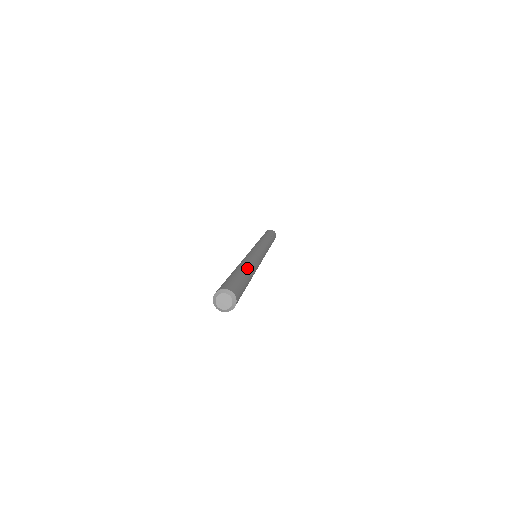
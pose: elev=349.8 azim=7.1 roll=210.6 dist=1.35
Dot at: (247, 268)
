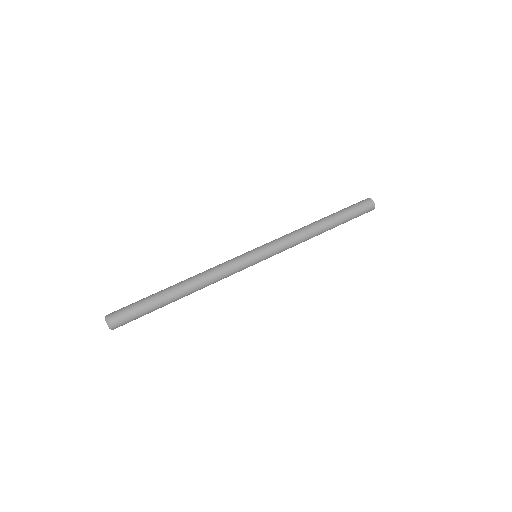
Dot at: (179, 291)
